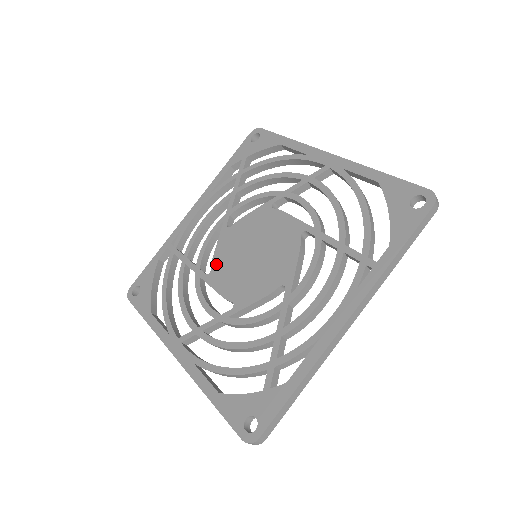
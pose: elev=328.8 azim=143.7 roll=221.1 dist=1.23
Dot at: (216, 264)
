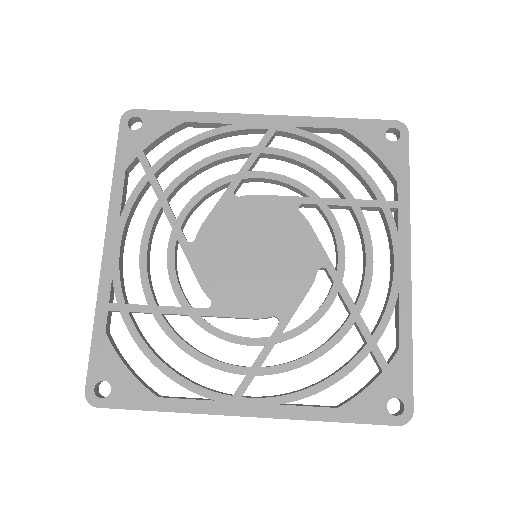
Dot at: (212, 290)
